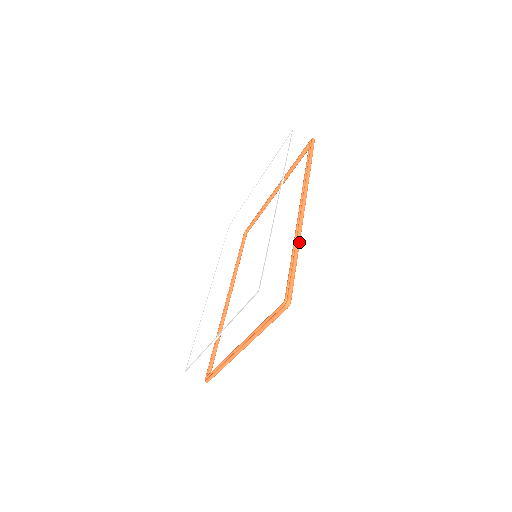
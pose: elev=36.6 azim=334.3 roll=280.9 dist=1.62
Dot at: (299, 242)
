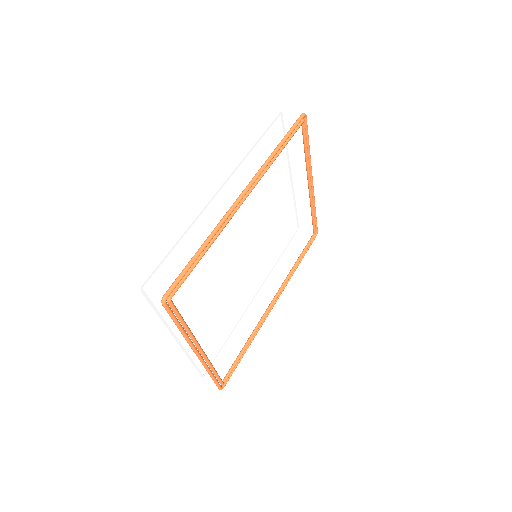
Dot at: (212, 234)
